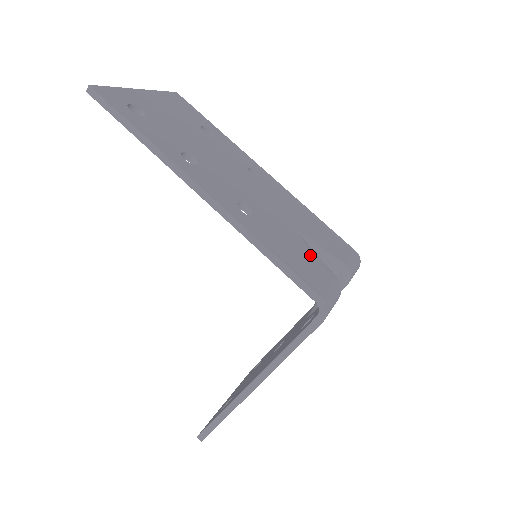
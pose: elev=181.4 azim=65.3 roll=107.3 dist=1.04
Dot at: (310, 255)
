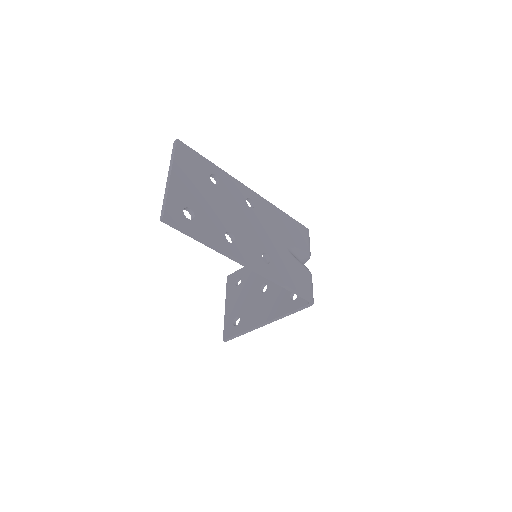
Dot at: (297, 266)
